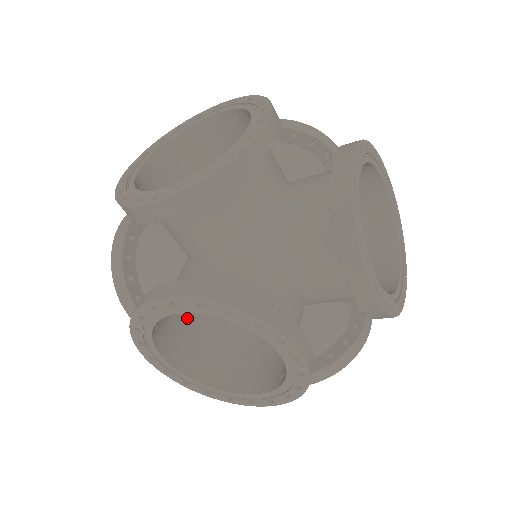
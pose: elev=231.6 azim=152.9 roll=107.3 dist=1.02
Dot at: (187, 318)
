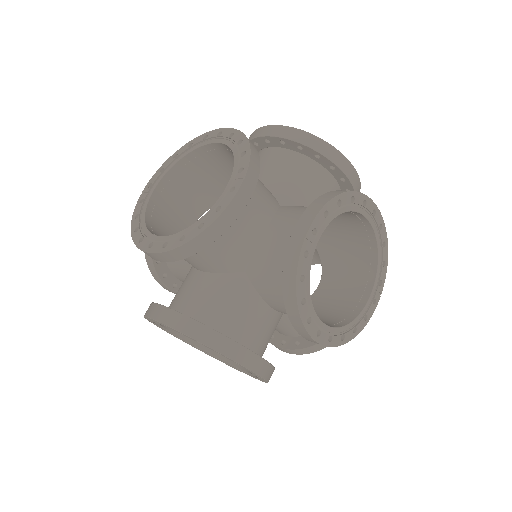
Dot at: occluded
